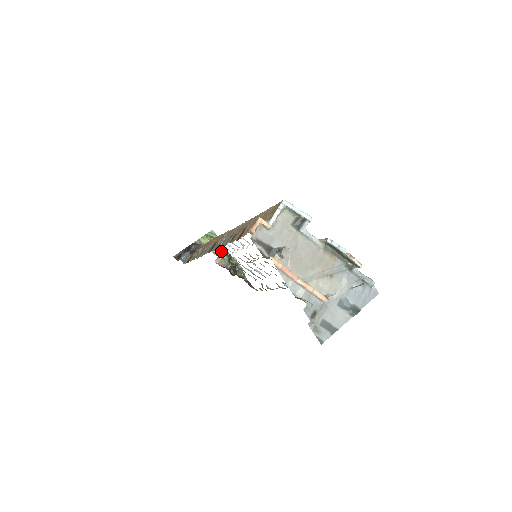
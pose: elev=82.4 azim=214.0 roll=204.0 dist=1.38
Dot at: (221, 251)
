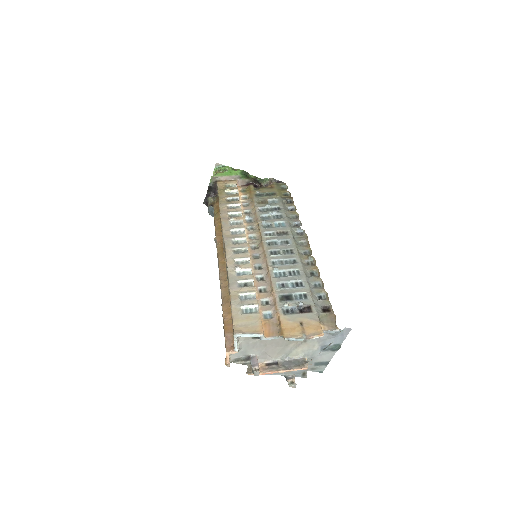
Dot at: (236, 174)
